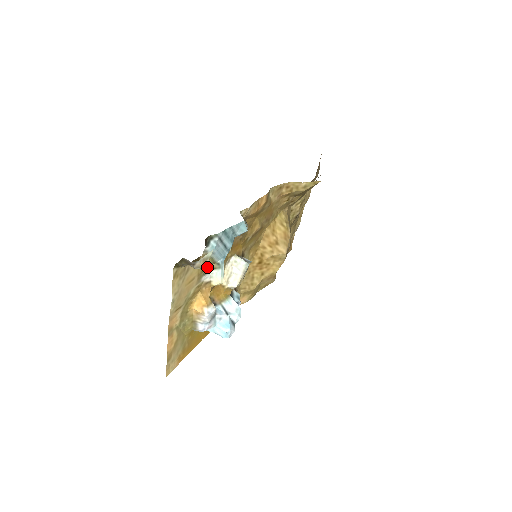
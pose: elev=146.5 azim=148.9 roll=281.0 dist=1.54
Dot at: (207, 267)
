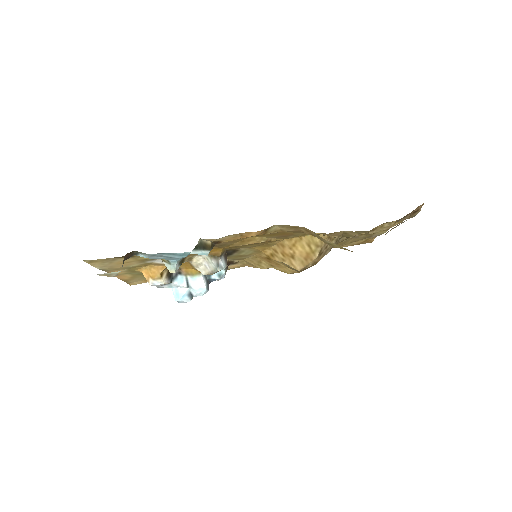
Dot at: occluded
